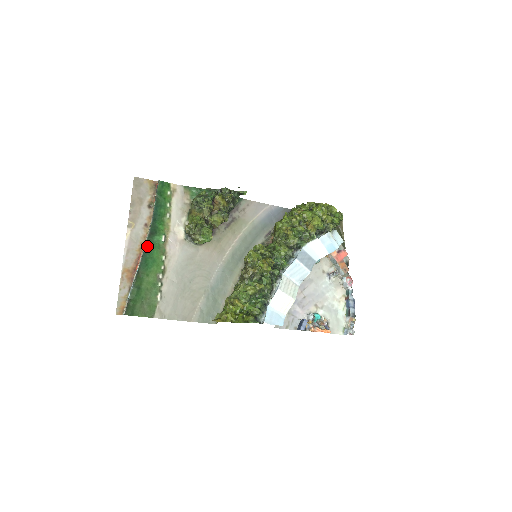
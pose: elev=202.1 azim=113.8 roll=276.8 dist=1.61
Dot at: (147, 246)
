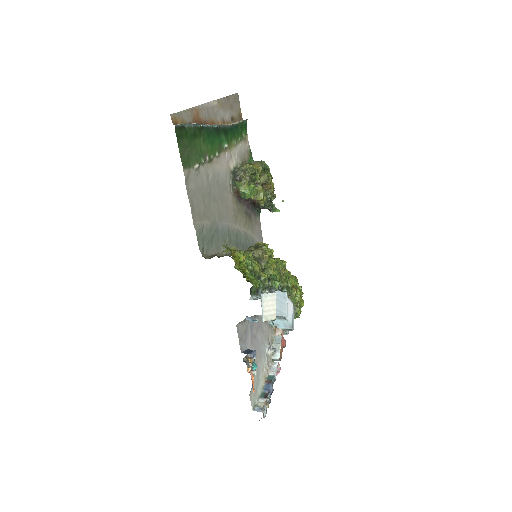
Dot at: (217, 129)
